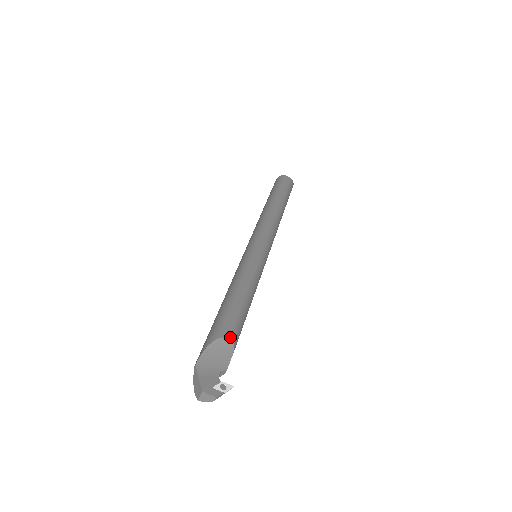
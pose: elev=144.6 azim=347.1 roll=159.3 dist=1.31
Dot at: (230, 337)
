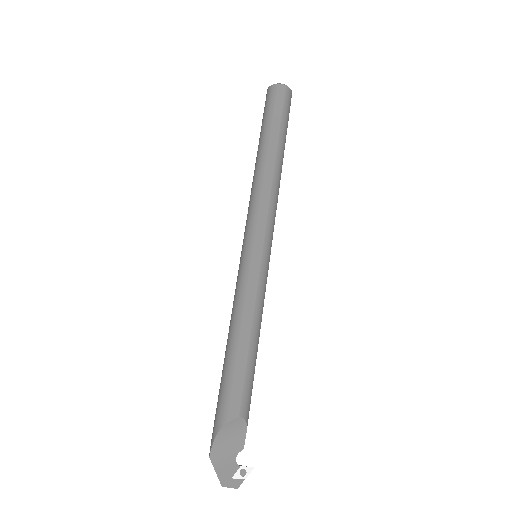
Dot at: (239, 416)
